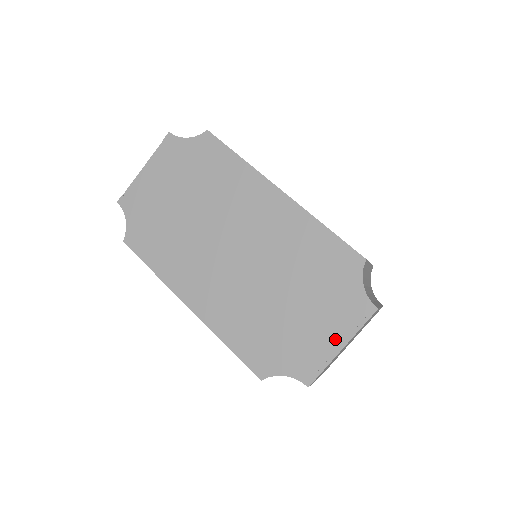
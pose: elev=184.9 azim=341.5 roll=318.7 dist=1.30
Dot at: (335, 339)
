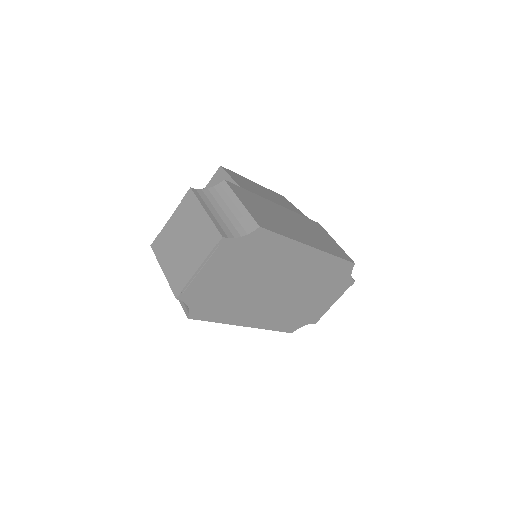
Dot at: (333, 301)
